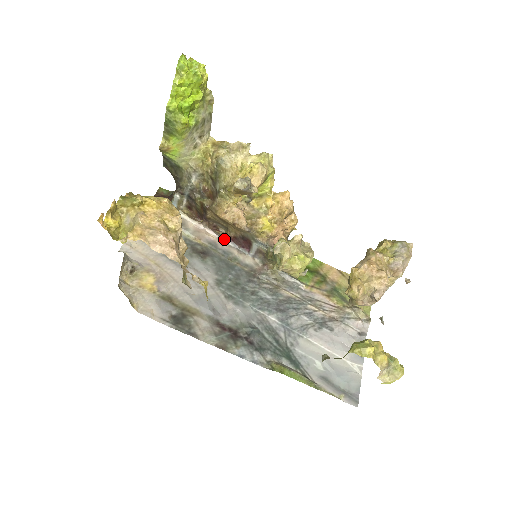
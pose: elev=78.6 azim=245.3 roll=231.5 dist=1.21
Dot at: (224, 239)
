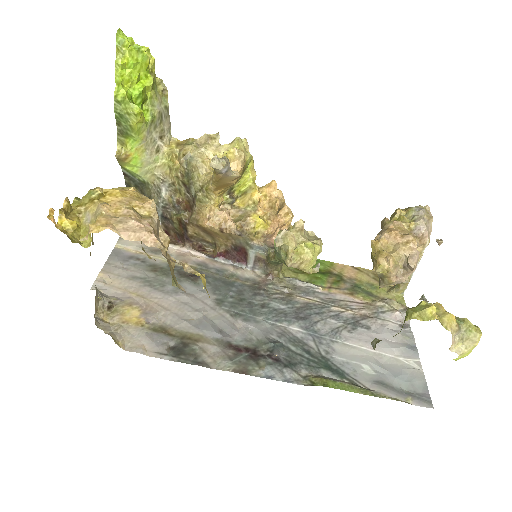
Dot at: (214, 258)
